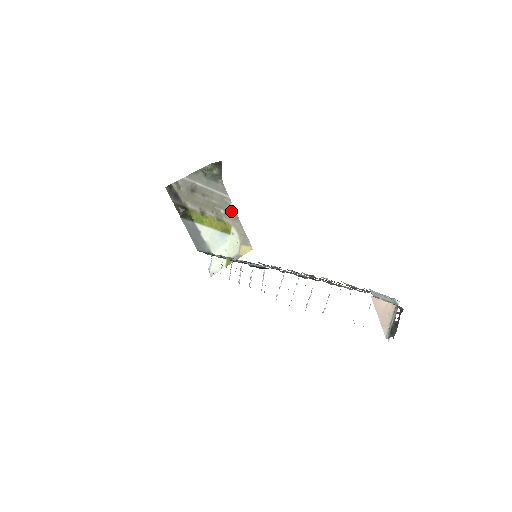
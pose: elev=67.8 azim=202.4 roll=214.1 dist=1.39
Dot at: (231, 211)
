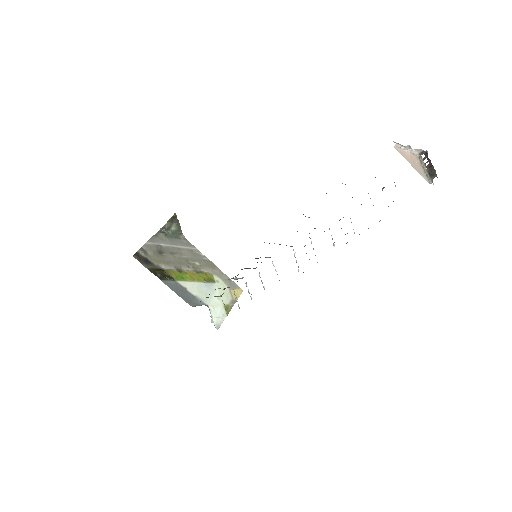
Dot at: (205, 261)
